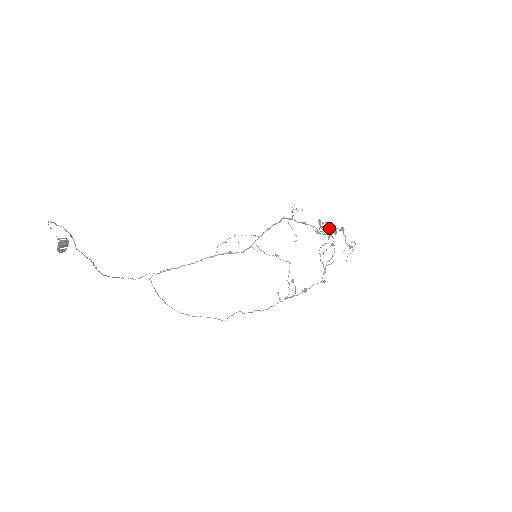
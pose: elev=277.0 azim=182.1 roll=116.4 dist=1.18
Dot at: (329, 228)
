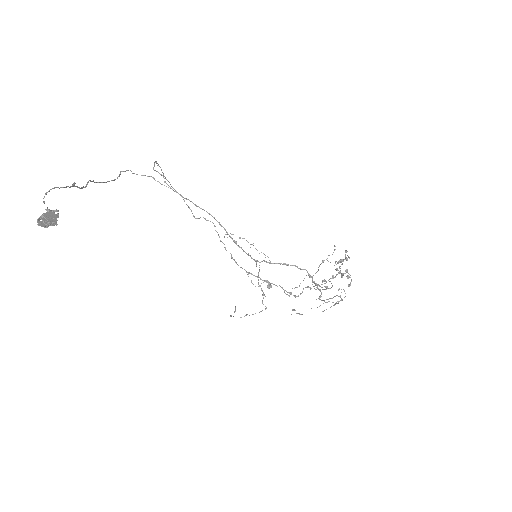
Dot at: (346, 259)
